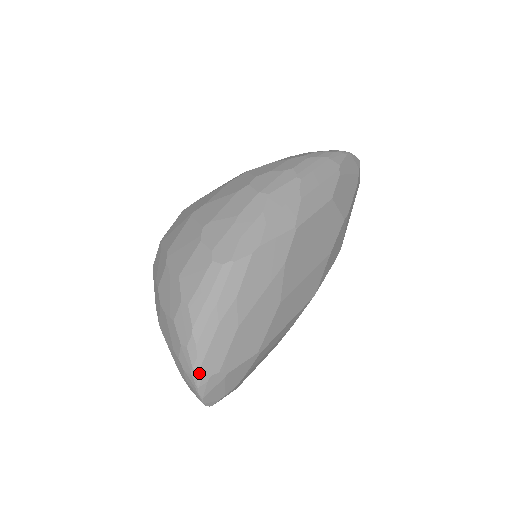
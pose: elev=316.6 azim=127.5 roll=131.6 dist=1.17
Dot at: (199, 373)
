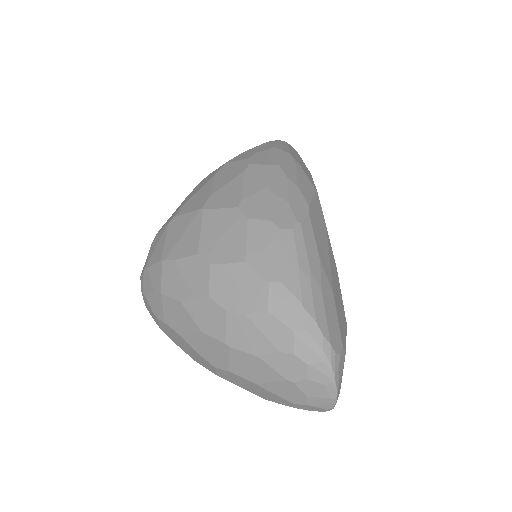
Dot at: (331, 354)
